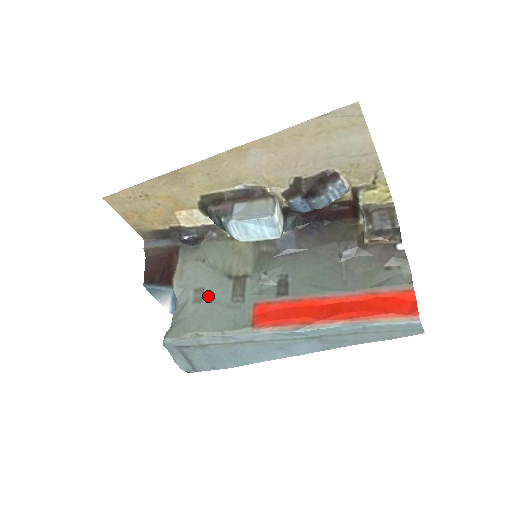
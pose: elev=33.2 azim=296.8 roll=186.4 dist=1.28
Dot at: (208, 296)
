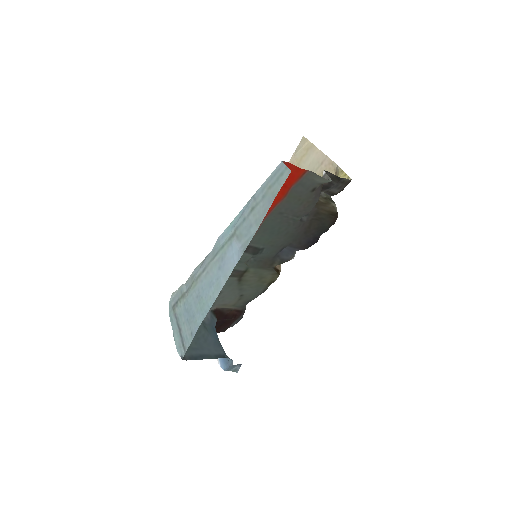
Dot at: occluded
